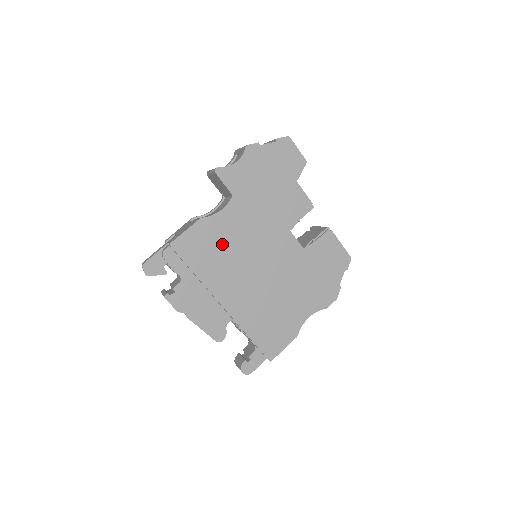
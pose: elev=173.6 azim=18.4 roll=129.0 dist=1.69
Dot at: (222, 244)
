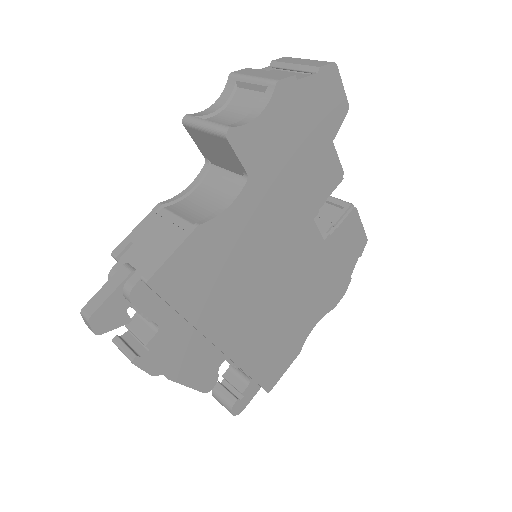
Dot at: (227, 261)
